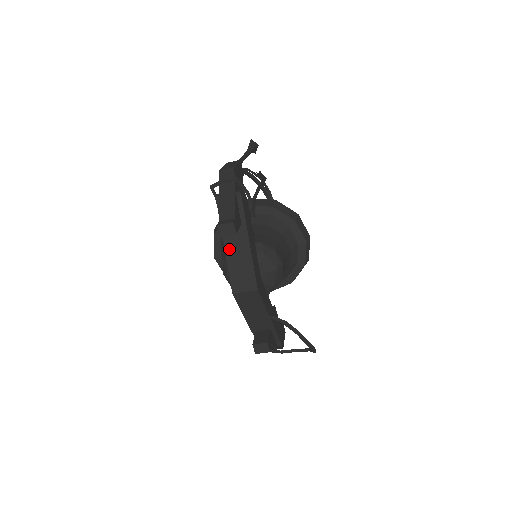
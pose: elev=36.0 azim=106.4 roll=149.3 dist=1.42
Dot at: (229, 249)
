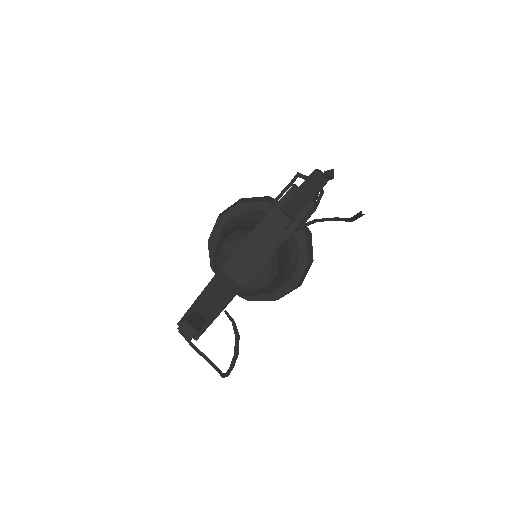
Dot at: (258, 233)
